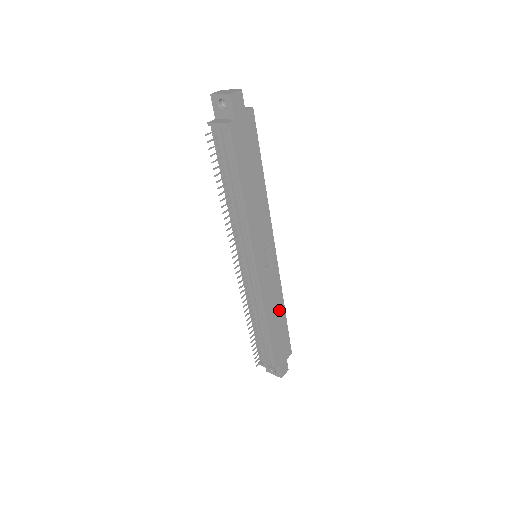
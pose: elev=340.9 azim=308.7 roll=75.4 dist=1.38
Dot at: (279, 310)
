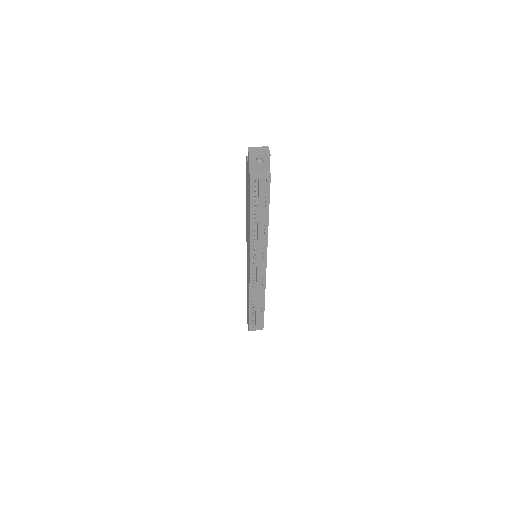
Dot at: occluded
